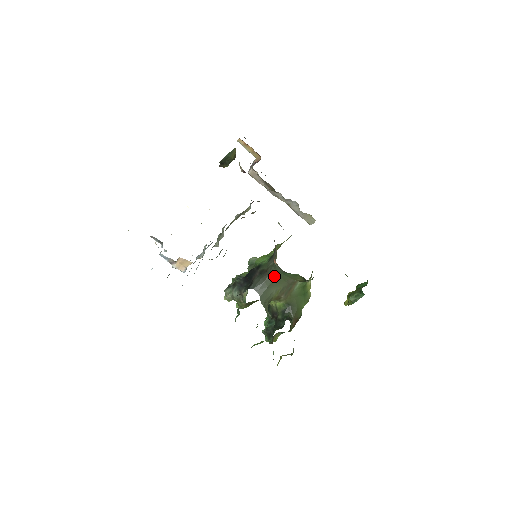
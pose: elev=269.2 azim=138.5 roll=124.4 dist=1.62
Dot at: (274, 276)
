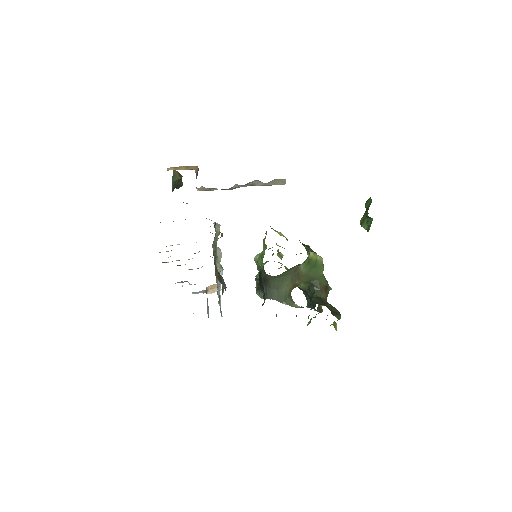
Dot at: (274, 280)
